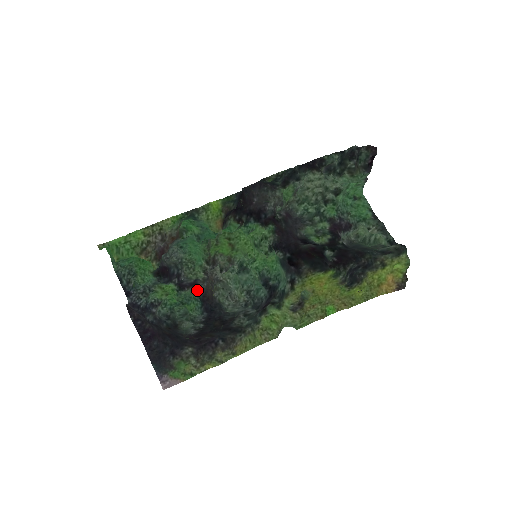
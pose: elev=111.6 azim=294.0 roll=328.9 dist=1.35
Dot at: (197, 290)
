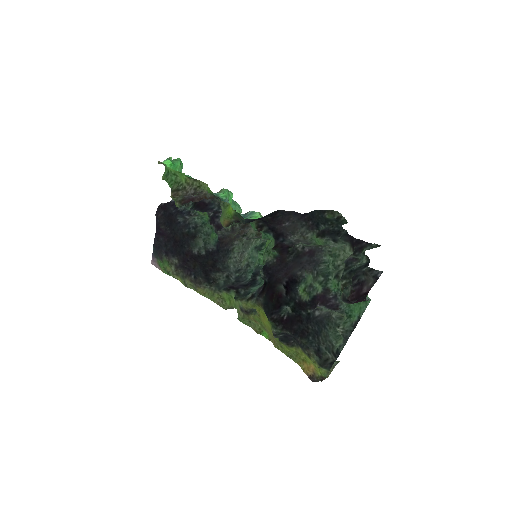
Dot at: (217, 232)
